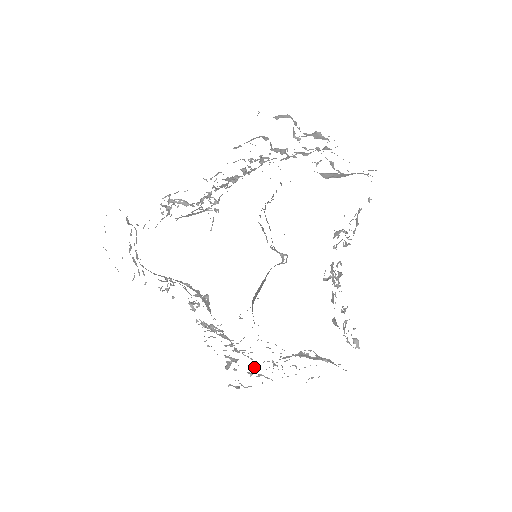
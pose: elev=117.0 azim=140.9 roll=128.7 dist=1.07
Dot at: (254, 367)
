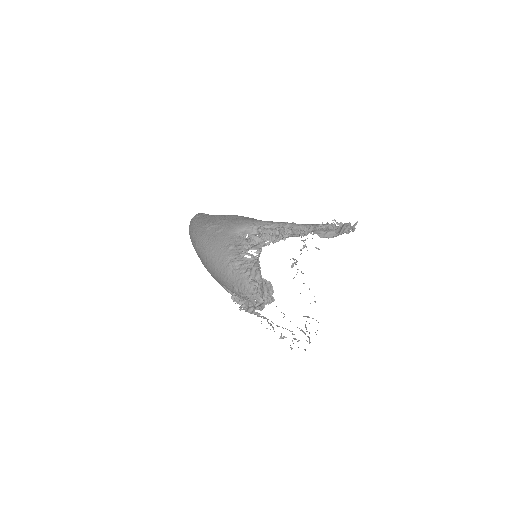
Dot at: (292, 334)
